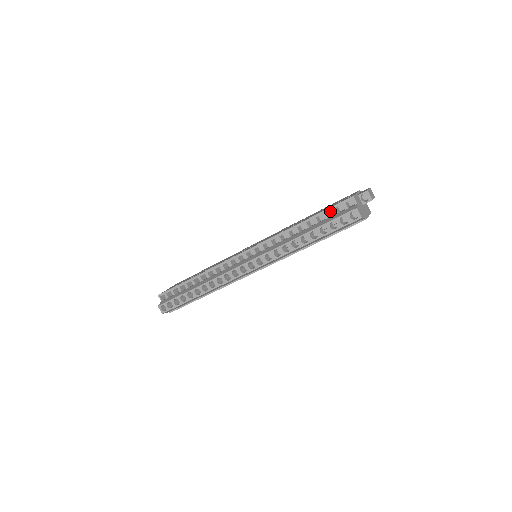
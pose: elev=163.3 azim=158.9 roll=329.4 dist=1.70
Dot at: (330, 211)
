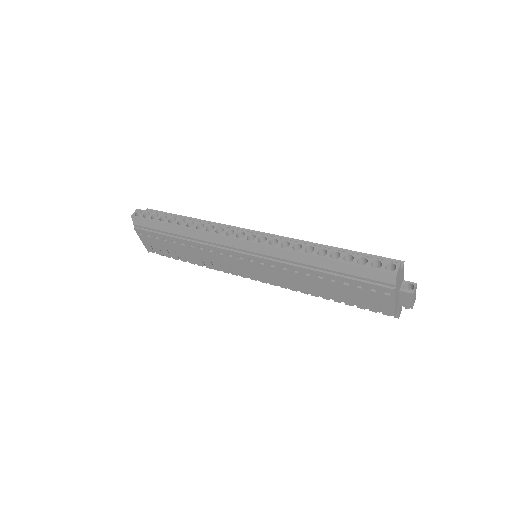
Dot at: occluded
